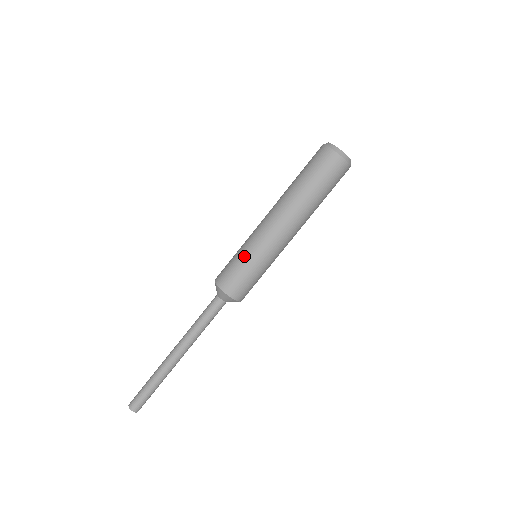
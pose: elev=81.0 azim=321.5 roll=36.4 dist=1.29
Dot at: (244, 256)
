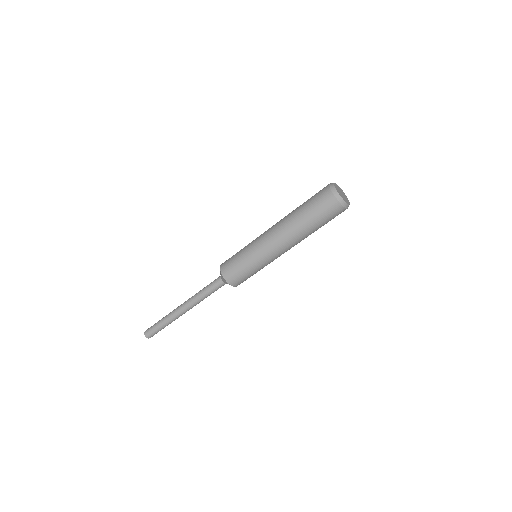
Dot at: (247, 261)
